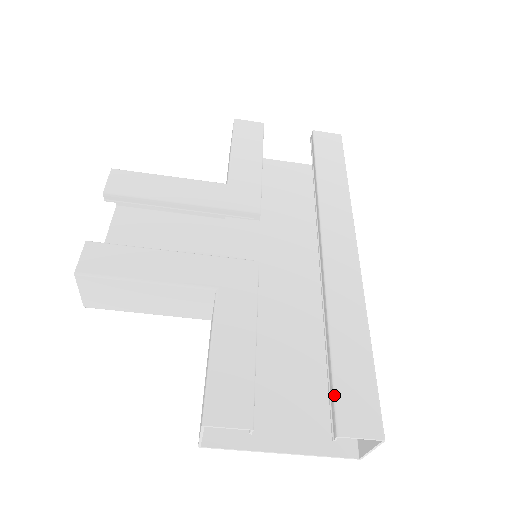
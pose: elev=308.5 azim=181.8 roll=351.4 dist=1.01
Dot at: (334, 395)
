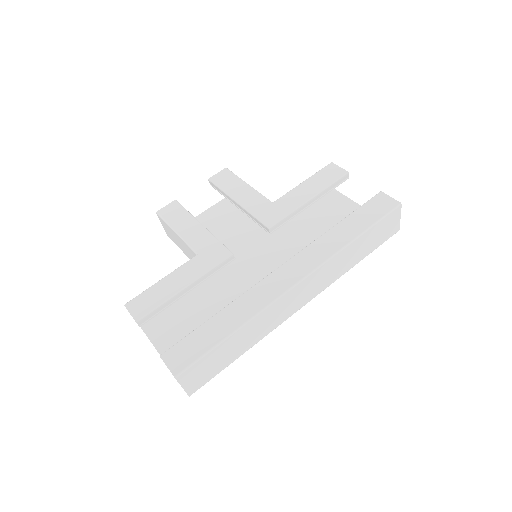
Dot at: (181, 339)
